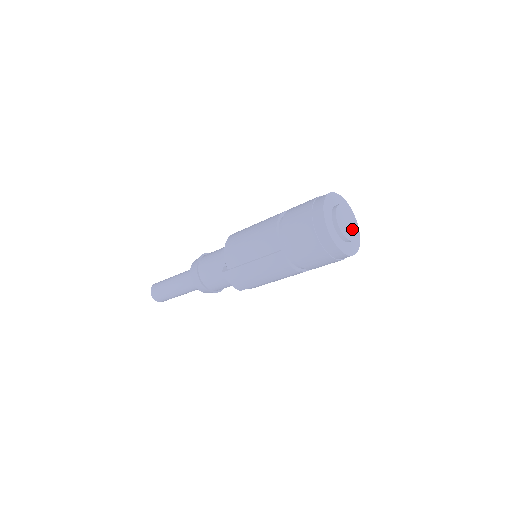
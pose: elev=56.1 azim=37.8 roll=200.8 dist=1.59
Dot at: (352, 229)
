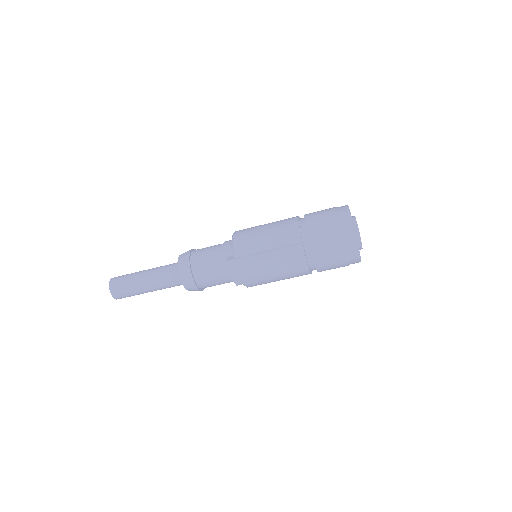
Dot at: occluded
